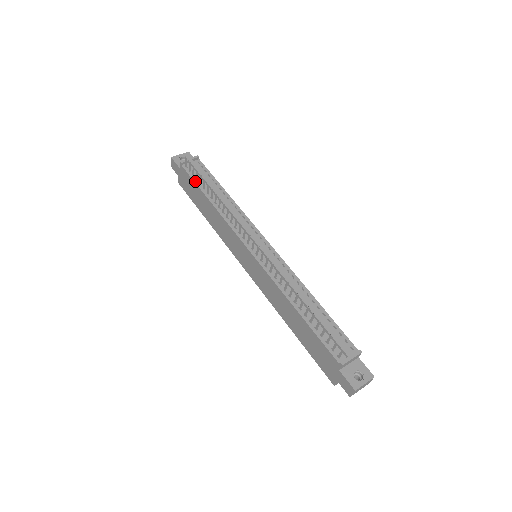
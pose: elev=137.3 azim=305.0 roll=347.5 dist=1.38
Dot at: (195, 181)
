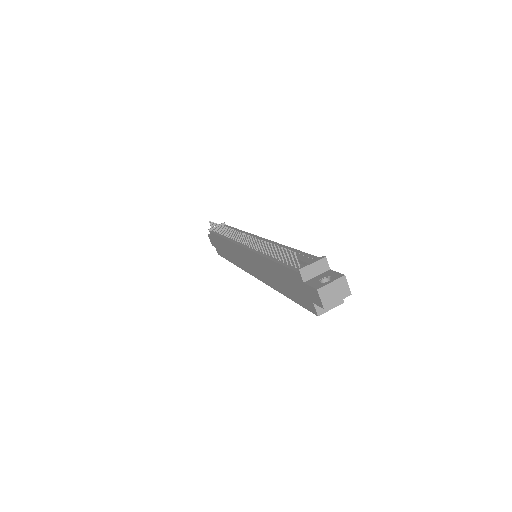
Dot at: (216, 234)
